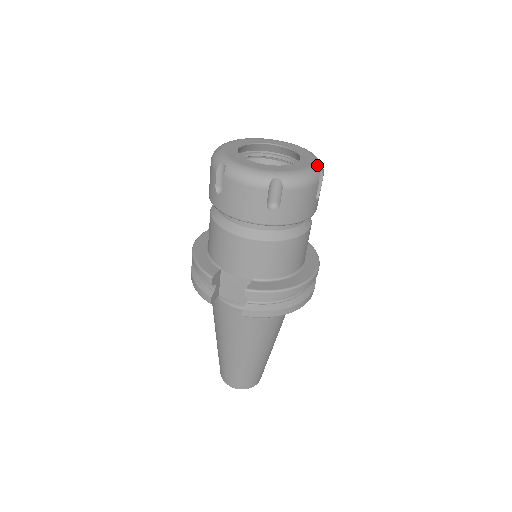
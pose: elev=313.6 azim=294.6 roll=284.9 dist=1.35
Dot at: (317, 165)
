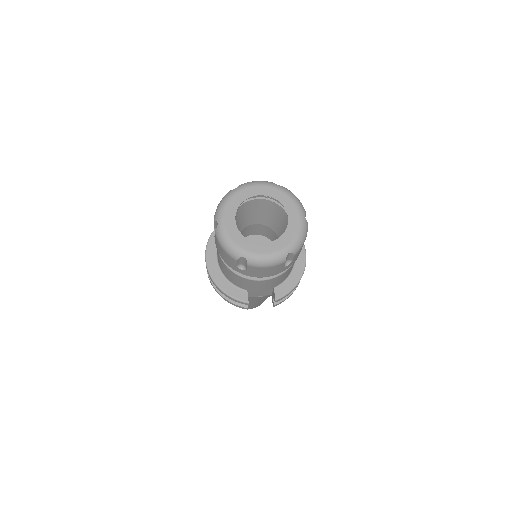
Dot at: (302, 212)
